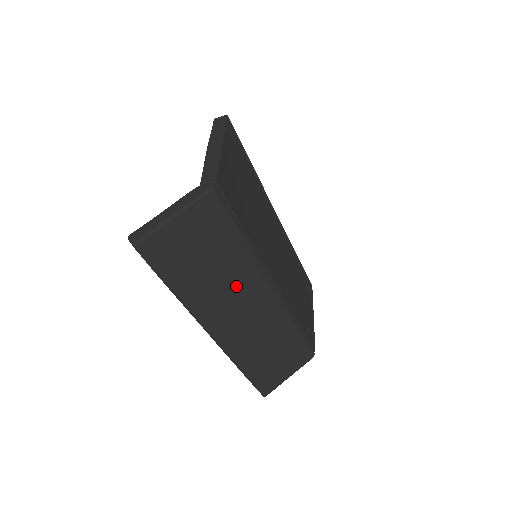
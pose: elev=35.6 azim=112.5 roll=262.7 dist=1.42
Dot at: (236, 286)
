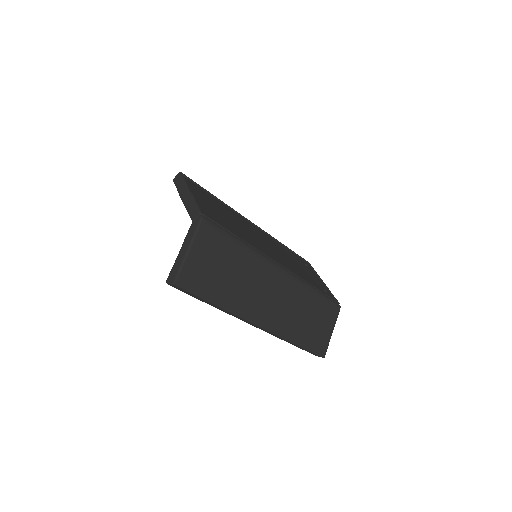
Dot at: (255, 280)
